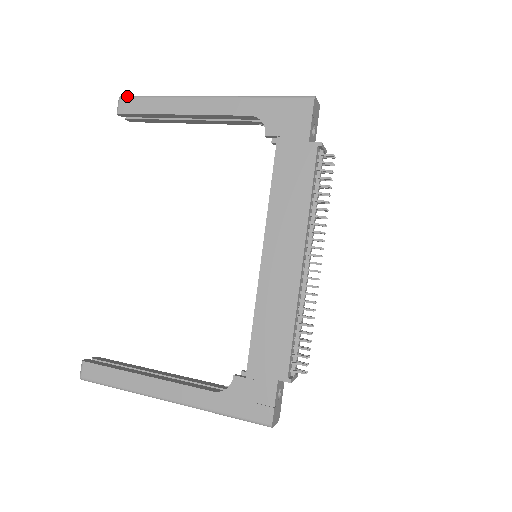
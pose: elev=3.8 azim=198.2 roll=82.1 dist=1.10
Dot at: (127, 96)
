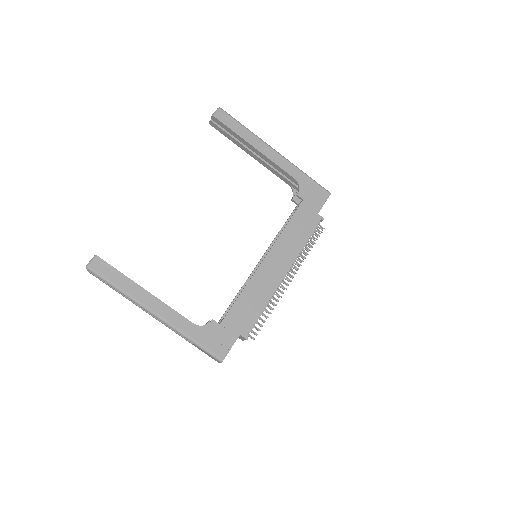
Dot at: (225, 111)
